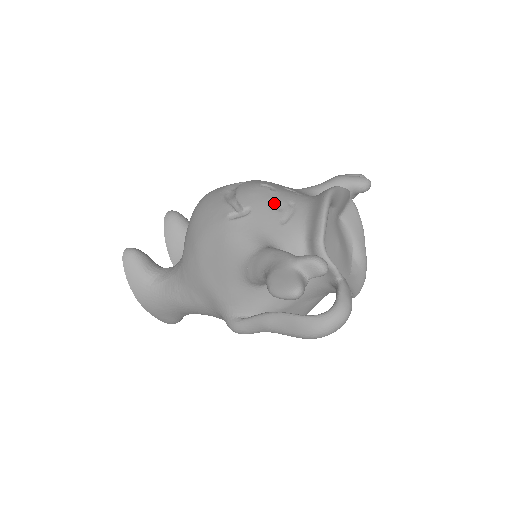
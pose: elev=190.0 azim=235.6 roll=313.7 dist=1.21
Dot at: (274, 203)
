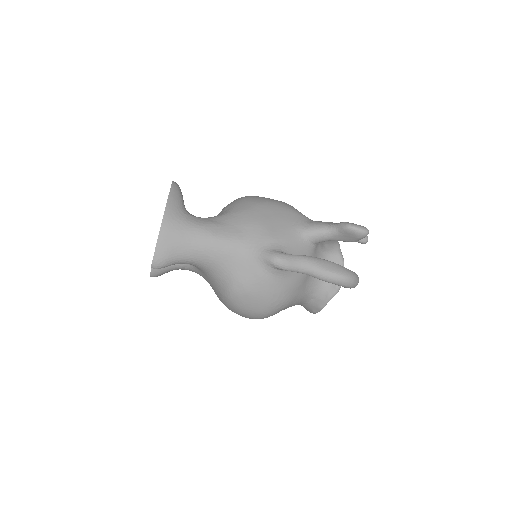
Dot at: occluded
